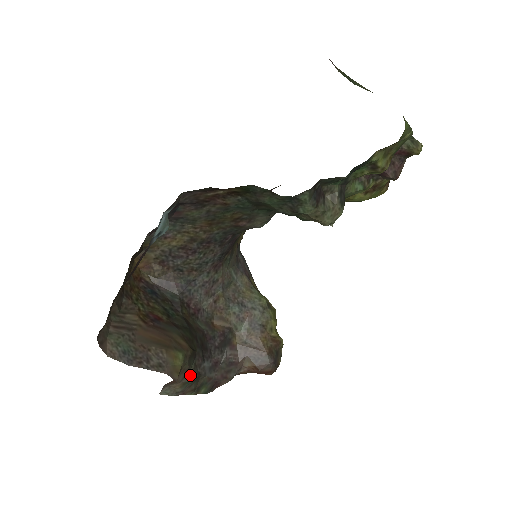
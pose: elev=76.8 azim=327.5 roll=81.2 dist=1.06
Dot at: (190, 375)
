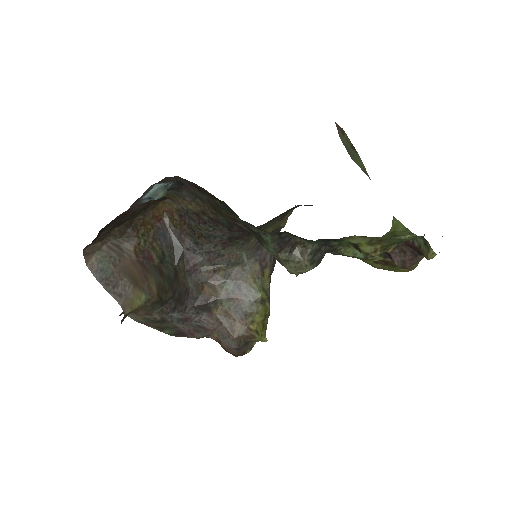
Dot at: (152, 315)
